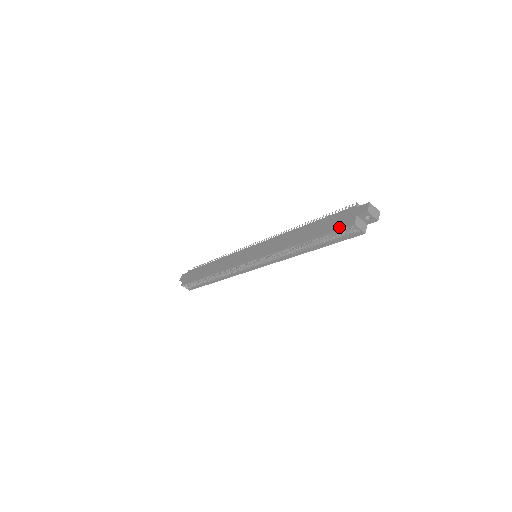
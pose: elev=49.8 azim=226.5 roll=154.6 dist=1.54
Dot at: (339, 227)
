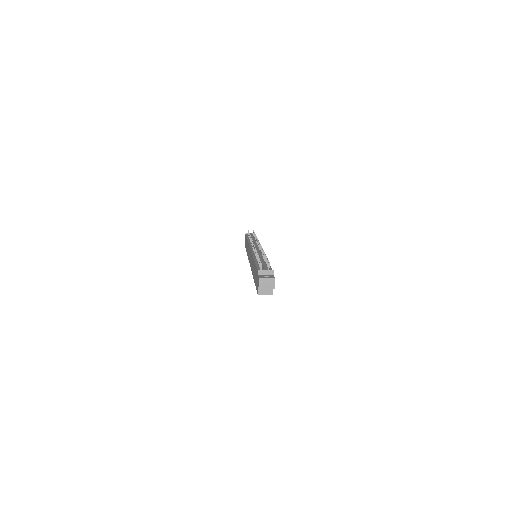
Dot at: (256, 288)
